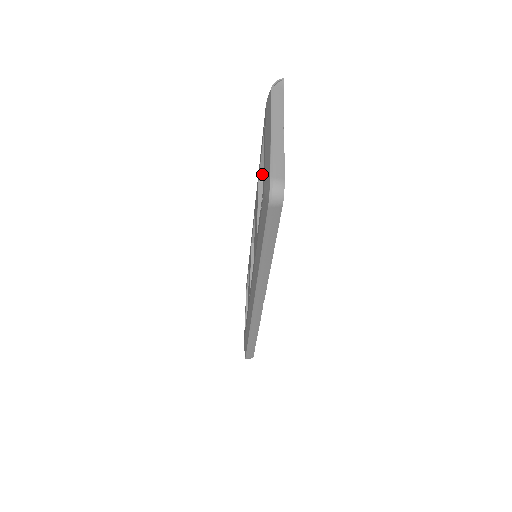
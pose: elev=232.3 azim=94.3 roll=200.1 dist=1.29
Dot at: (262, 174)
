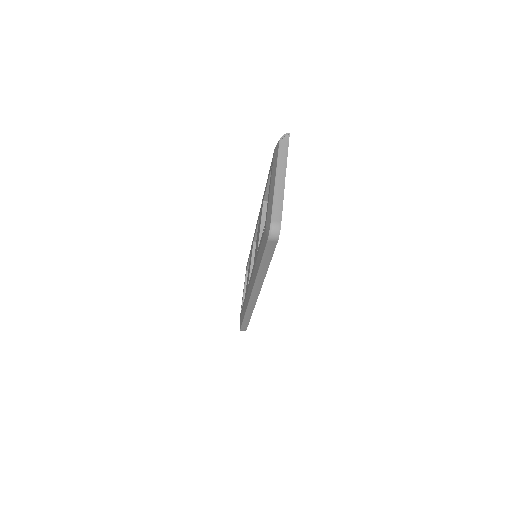
Dot at: (267, 197)
